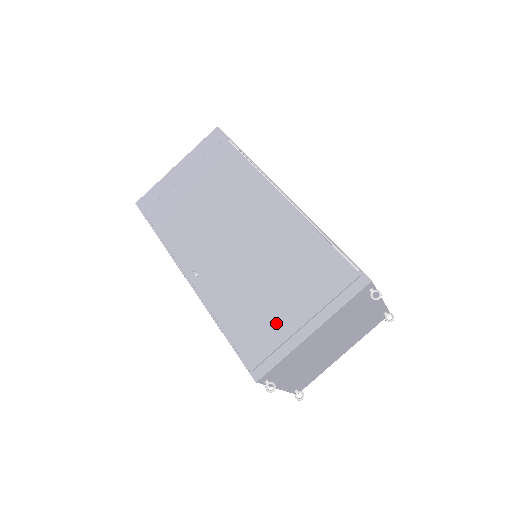
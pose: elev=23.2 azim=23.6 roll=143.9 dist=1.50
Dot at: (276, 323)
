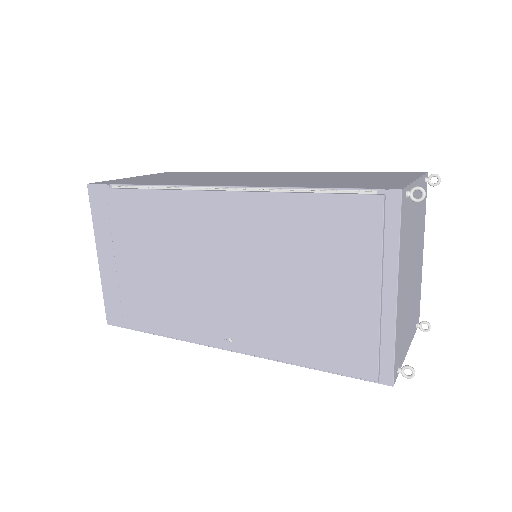
Dot at: (353, 319)
